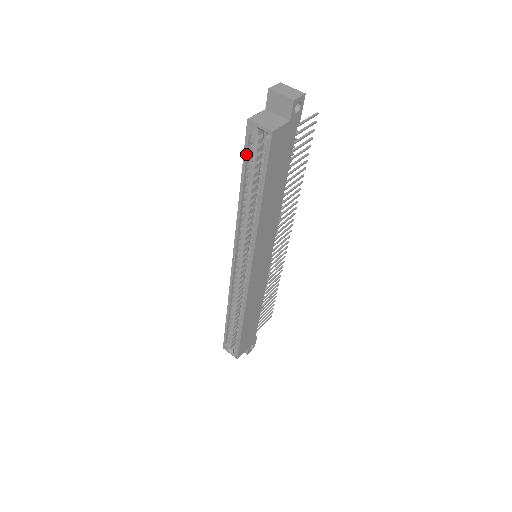
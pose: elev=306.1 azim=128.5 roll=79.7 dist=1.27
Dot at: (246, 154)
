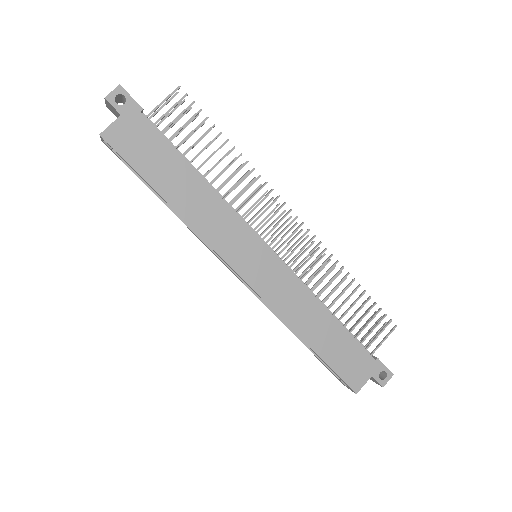
Dot at: (128, 167)
